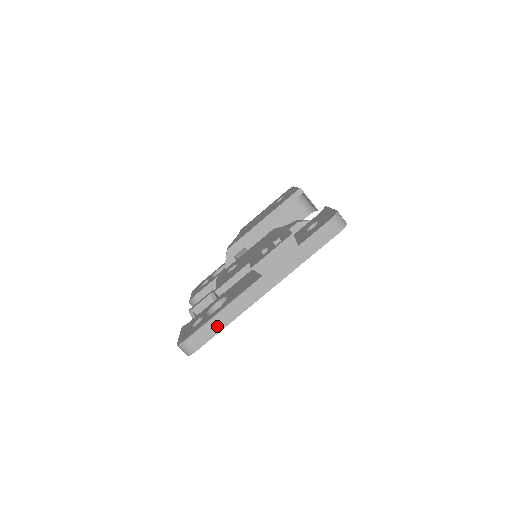
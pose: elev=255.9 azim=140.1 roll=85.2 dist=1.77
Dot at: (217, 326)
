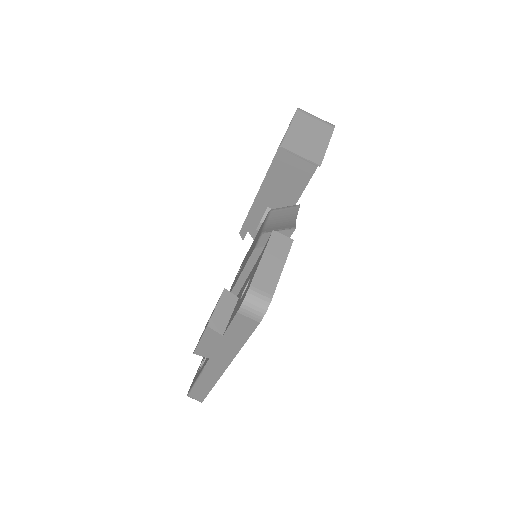
Dot at: (203, 389)
